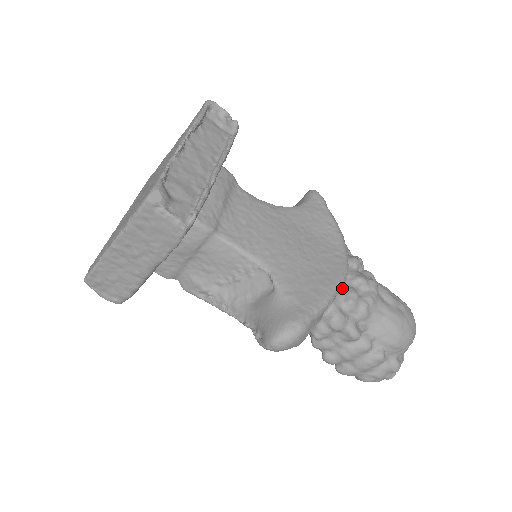
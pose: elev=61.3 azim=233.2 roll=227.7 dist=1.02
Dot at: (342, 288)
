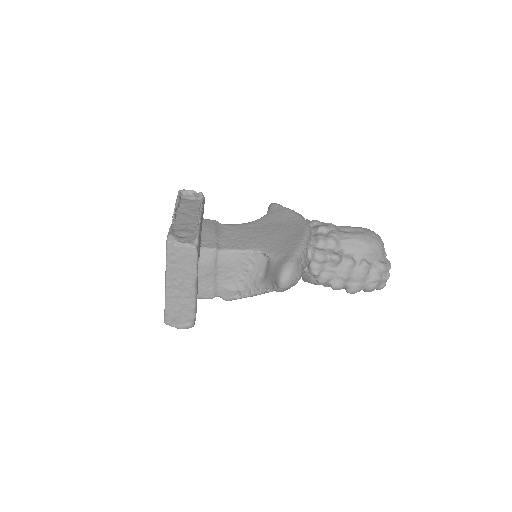
Dot at: (312, 238)
